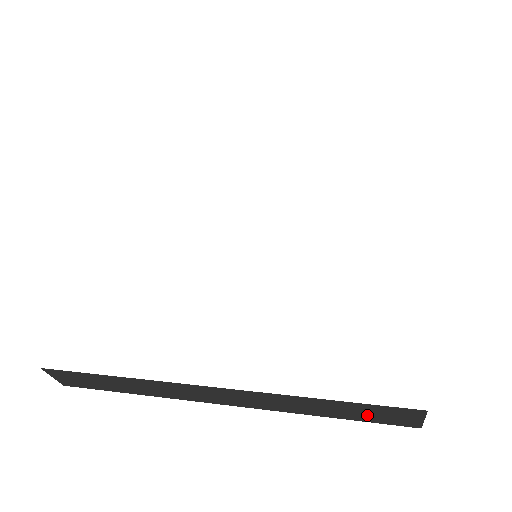
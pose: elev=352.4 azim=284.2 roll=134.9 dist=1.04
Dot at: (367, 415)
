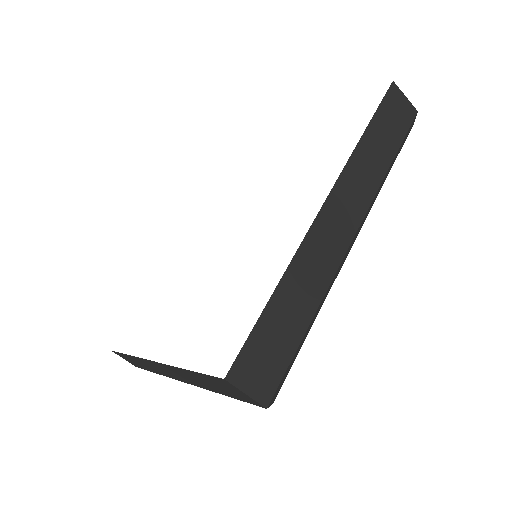
Dot at: (224, 389)
